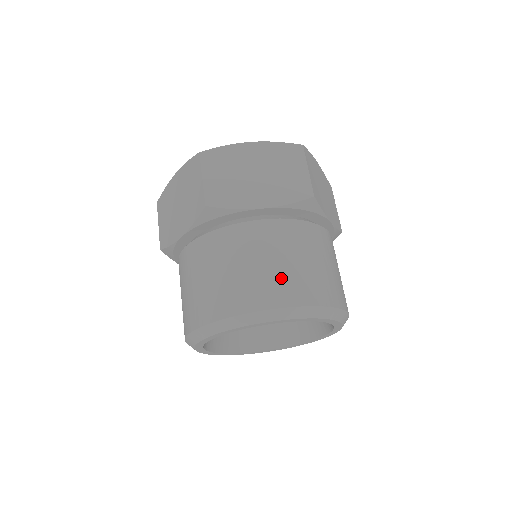
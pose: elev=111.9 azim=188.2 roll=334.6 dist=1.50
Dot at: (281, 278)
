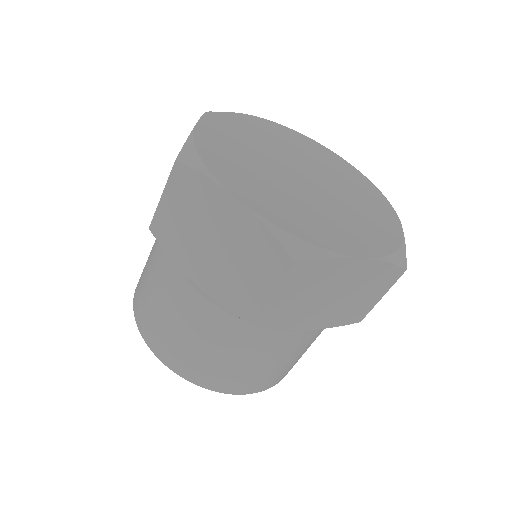
Dot at: (175, 345)
